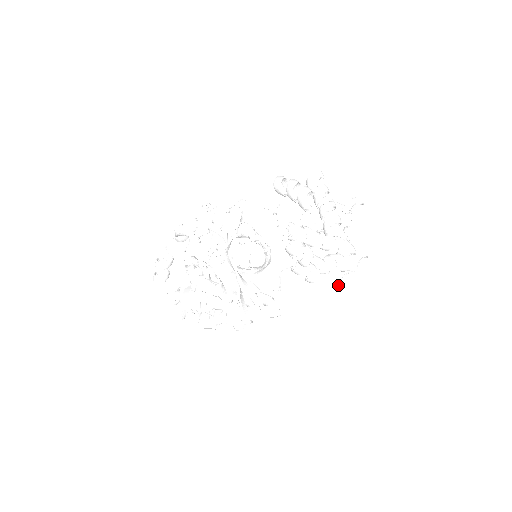
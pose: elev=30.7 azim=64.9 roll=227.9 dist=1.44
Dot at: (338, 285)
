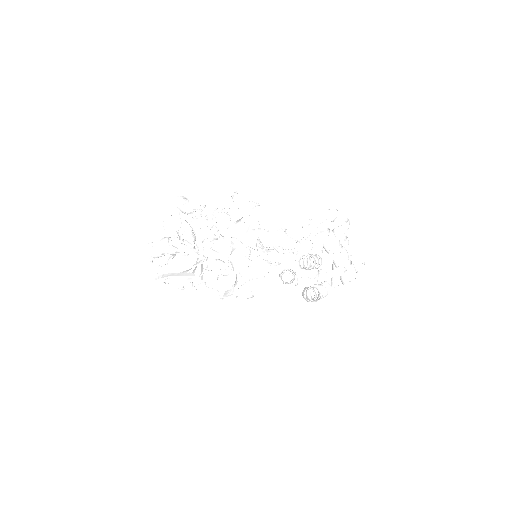
Dot at: occluded
